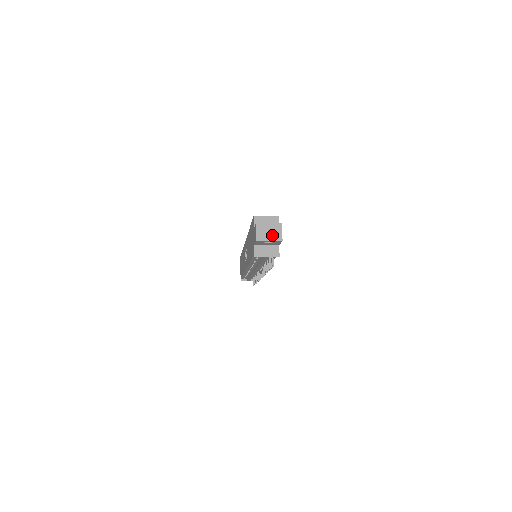
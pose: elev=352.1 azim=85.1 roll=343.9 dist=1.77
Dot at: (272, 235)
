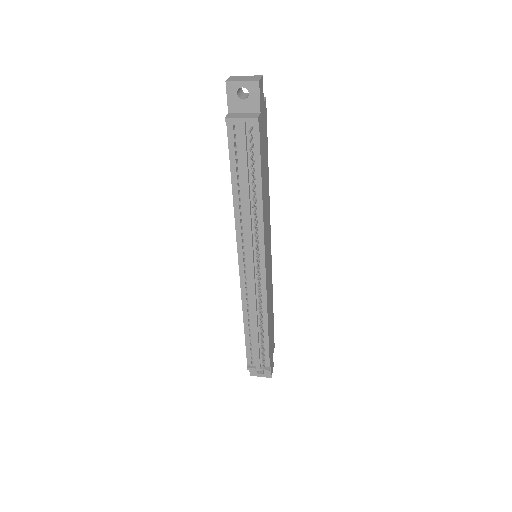
Dot at: (247, 79)
